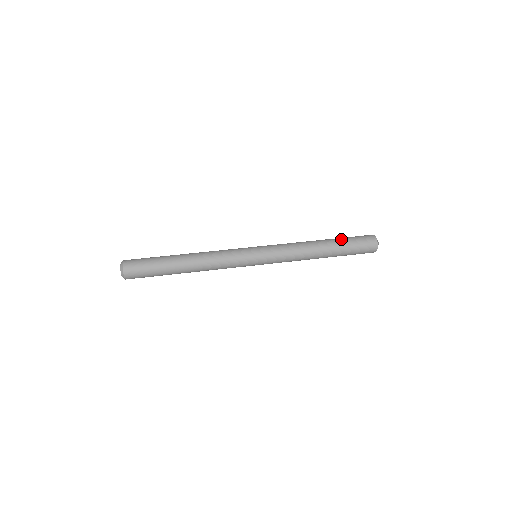
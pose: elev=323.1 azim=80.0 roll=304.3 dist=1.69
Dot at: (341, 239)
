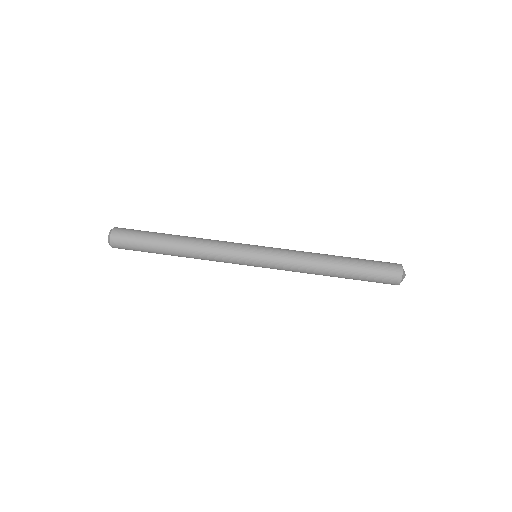
Dot at: (359, 261)
